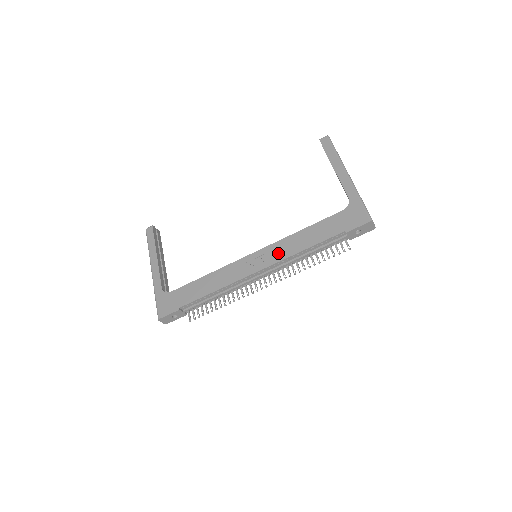
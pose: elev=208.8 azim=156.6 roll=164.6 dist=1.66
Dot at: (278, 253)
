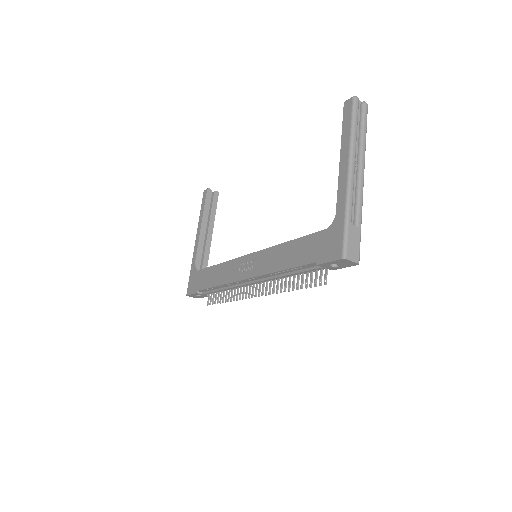
Dot at: (262, 264)
